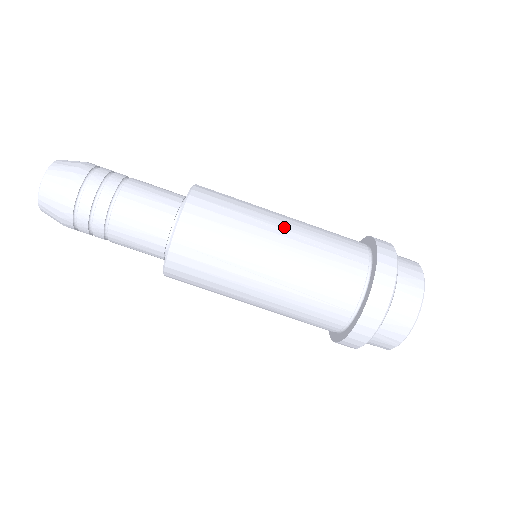
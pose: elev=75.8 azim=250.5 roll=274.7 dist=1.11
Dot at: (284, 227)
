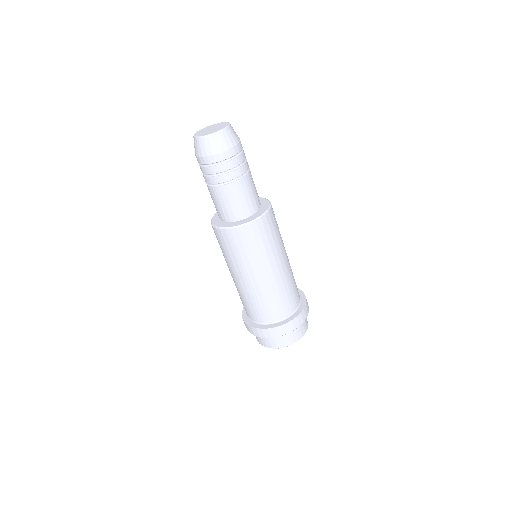
Dot at: (274, 273)
